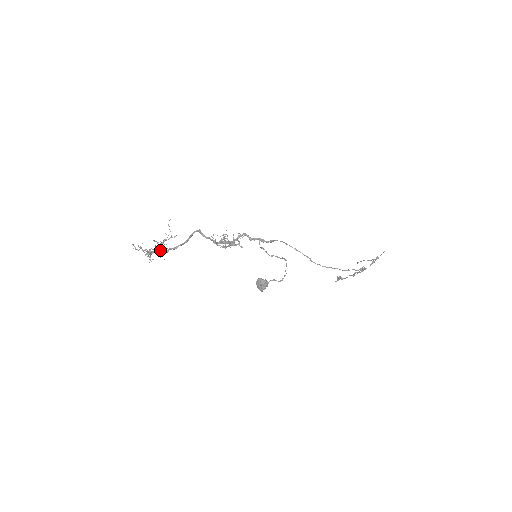
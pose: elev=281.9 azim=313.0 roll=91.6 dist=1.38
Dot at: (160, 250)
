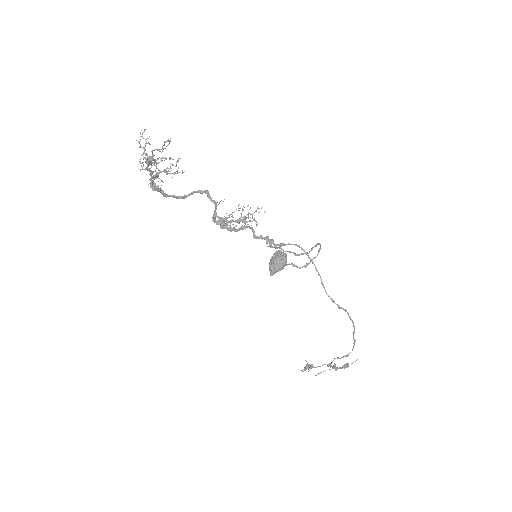
Dot at: occluded
